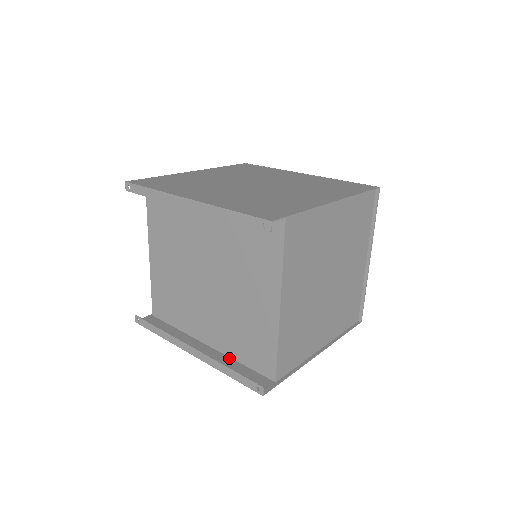
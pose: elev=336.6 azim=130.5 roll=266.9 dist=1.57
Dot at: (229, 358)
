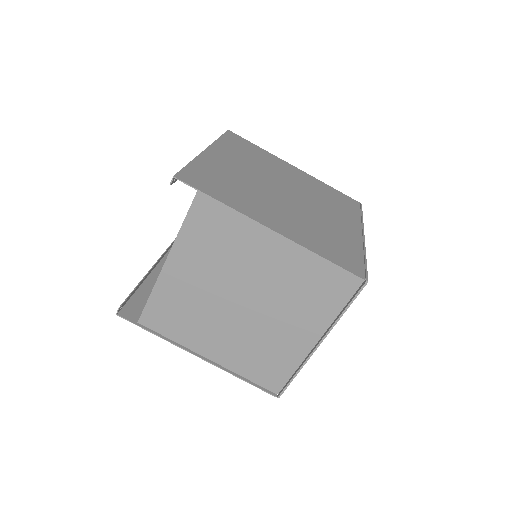
Dot at: occluded
